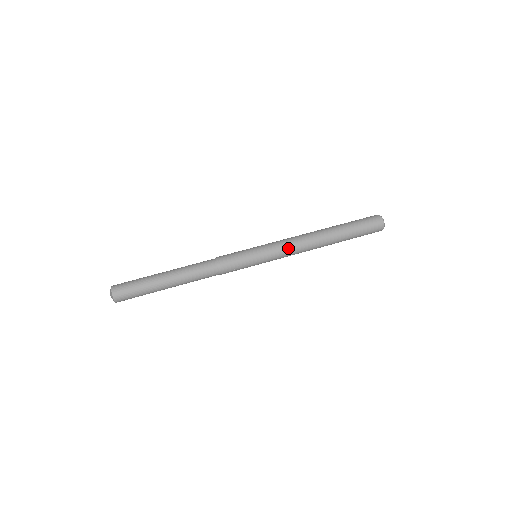
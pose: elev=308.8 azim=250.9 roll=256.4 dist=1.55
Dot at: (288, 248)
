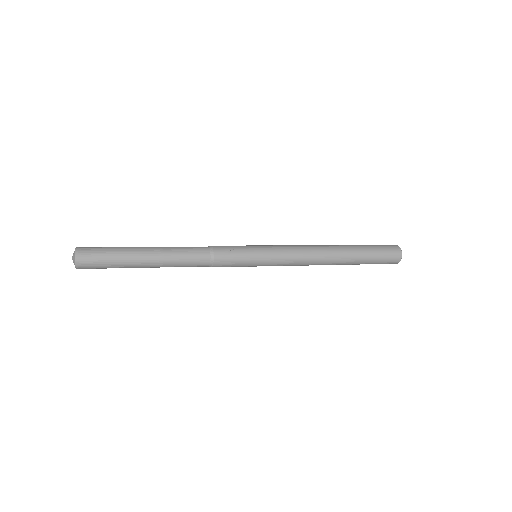
Dot at: (291, 246)
